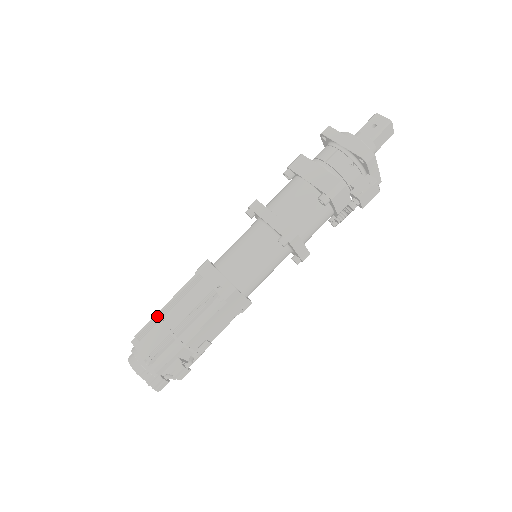
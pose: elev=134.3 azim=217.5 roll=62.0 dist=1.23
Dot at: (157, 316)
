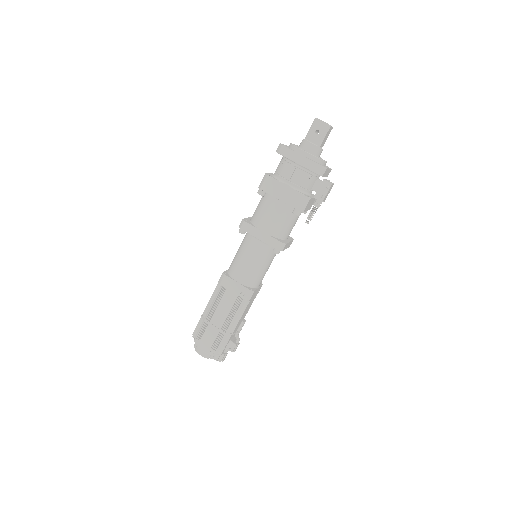
Dot at: (205, 322)
